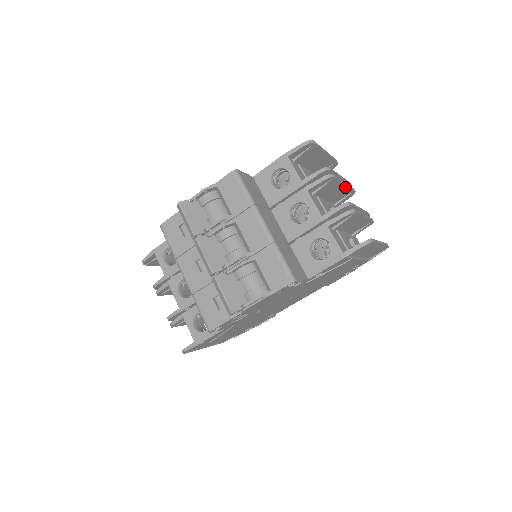
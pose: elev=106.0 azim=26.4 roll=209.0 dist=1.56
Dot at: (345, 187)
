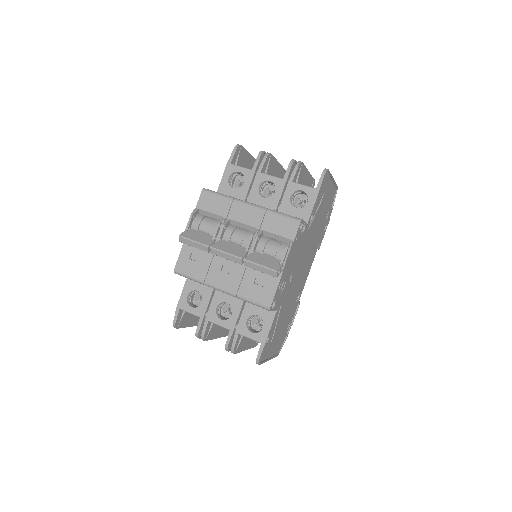
Dot at: (280, 167)
